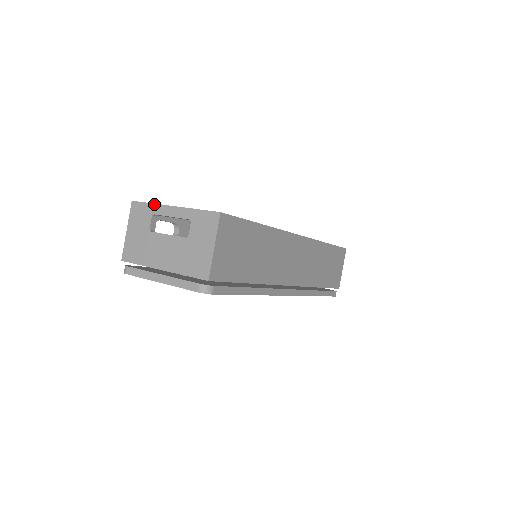
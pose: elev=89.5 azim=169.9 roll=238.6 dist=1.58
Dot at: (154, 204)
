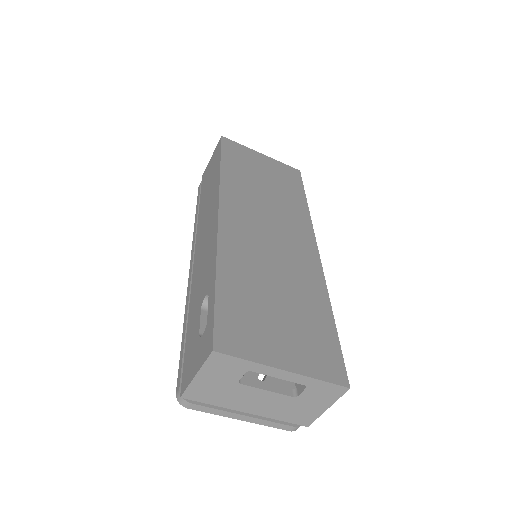
Dot at: (254, 363)
